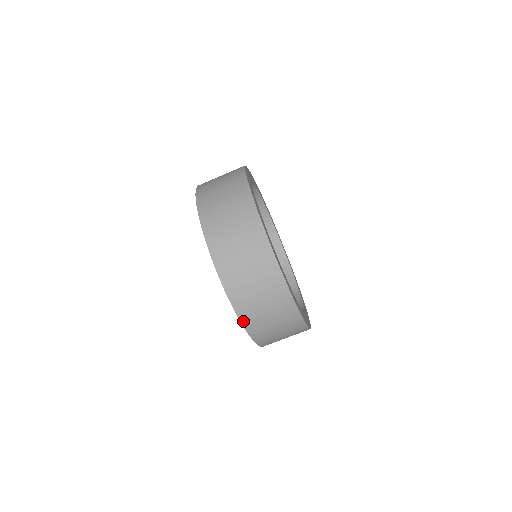
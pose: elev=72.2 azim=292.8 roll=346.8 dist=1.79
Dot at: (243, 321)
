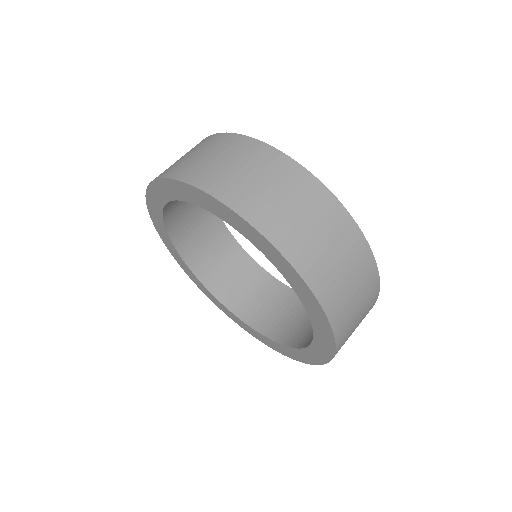
Dot at: (174, 177)
